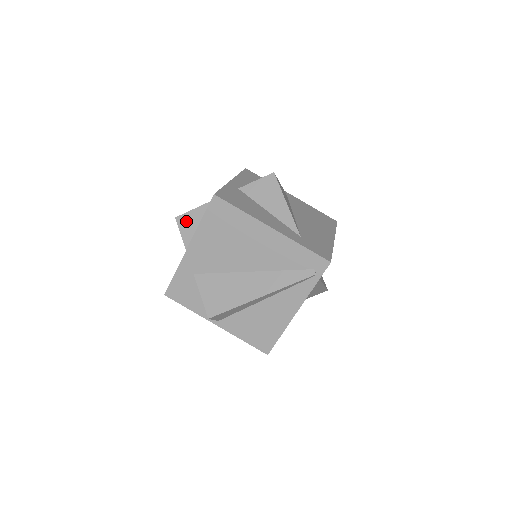
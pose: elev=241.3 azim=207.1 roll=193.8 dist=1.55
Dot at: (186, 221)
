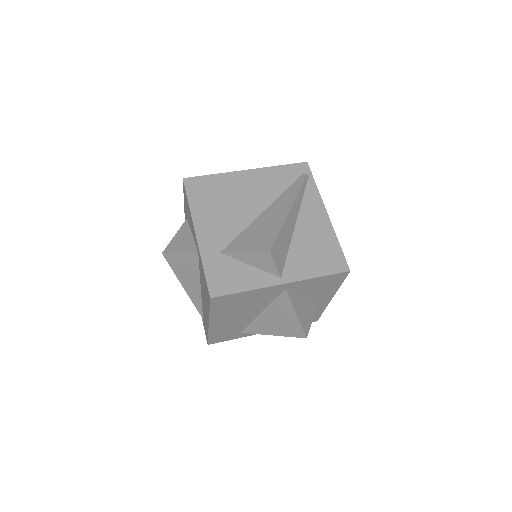
Dot at: (174, 246)
